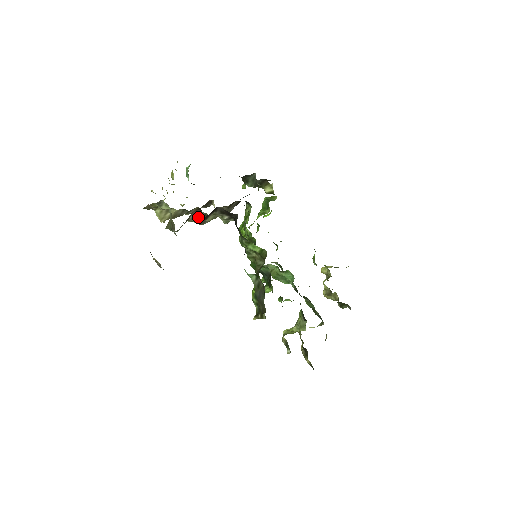
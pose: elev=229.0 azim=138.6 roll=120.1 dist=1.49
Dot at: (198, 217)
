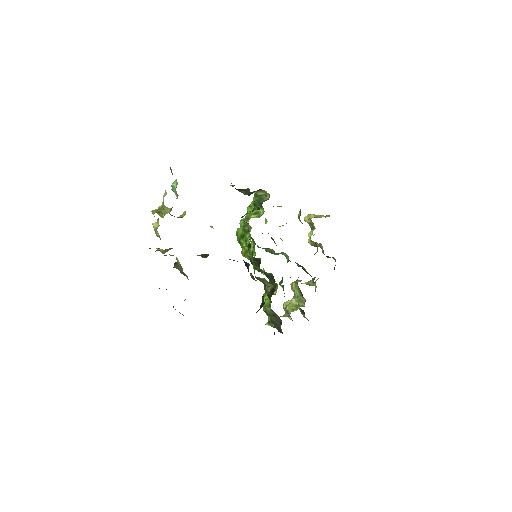
Dot at: (204, 256)
